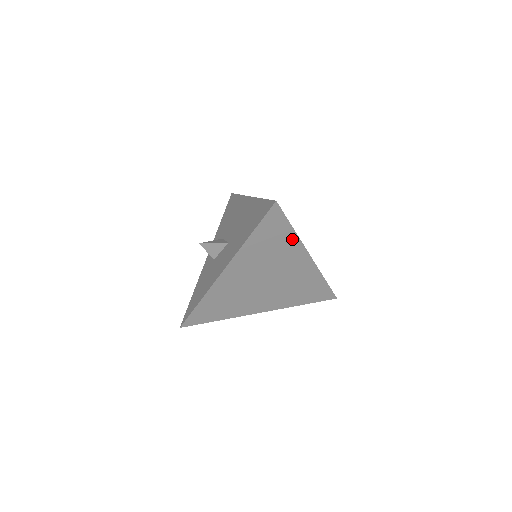
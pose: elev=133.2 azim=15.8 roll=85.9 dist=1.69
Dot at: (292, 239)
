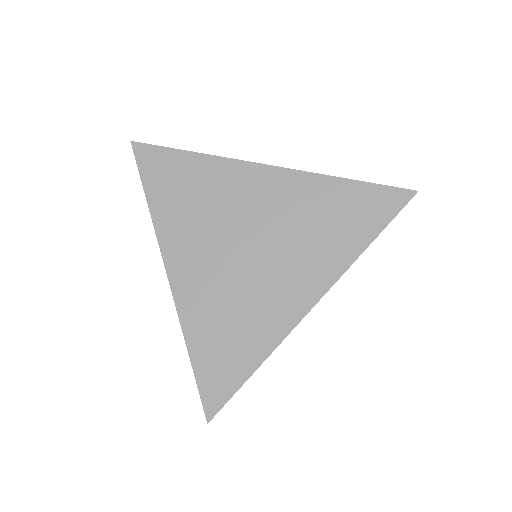
Dot at: (207, 164)
